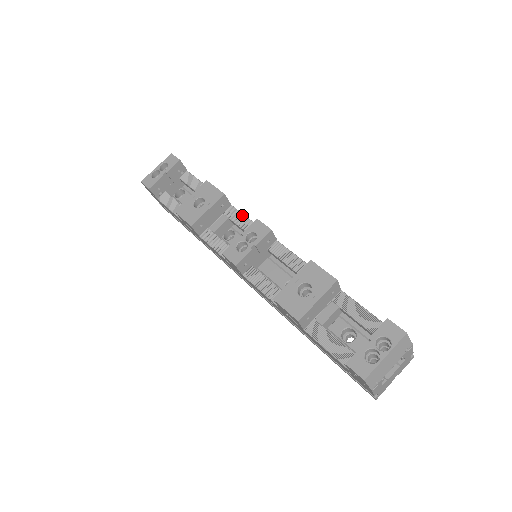
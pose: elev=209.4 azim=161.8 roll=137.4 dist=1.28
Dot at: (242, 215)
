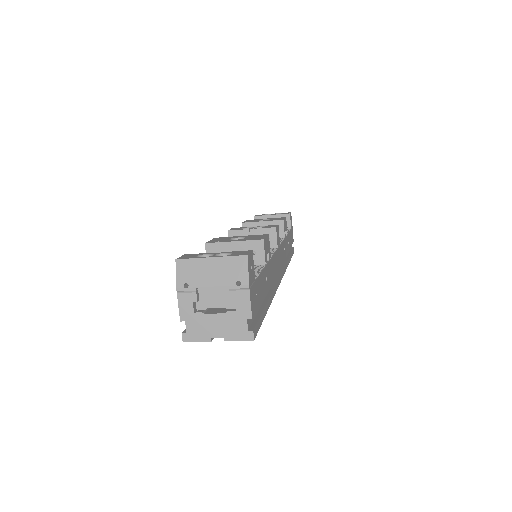
Dot at: (282, 240)
